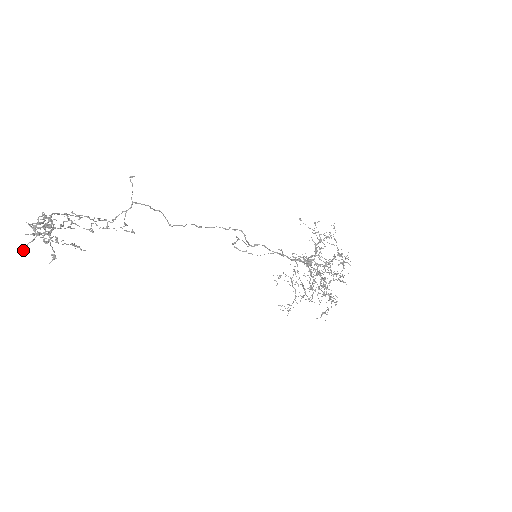
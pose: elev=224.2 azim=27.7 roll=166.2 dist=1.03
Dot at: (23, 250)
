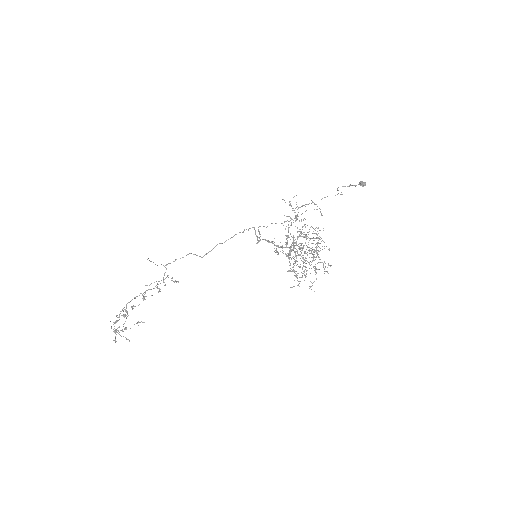
Dot at: (115, 342)
